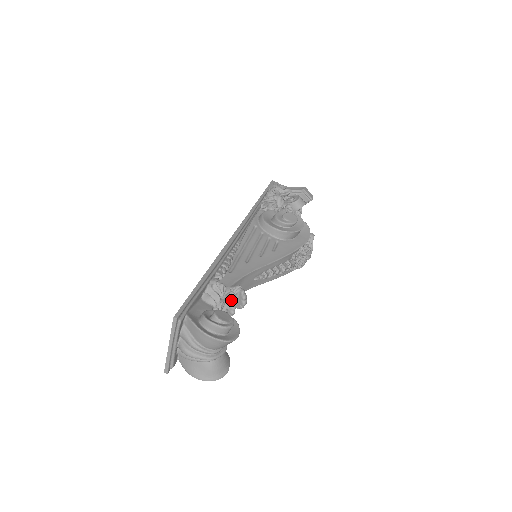
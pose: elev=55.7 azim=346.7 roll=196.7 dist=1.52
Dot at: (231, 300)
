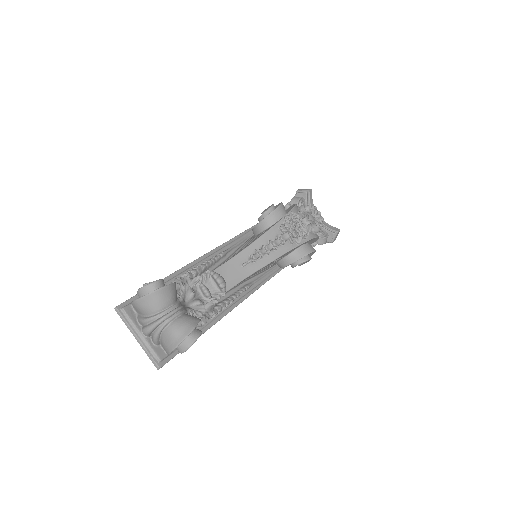
Dot at: (198, 283)
